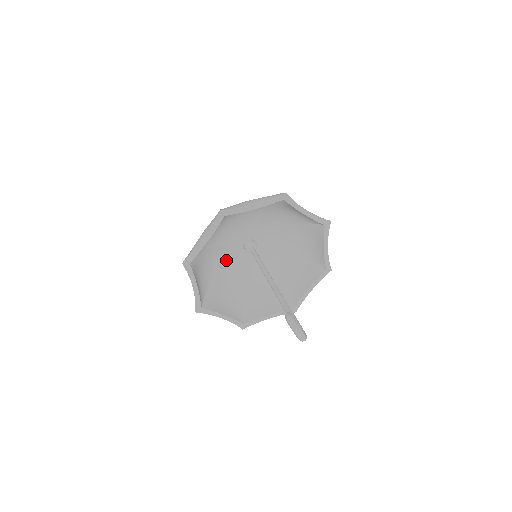
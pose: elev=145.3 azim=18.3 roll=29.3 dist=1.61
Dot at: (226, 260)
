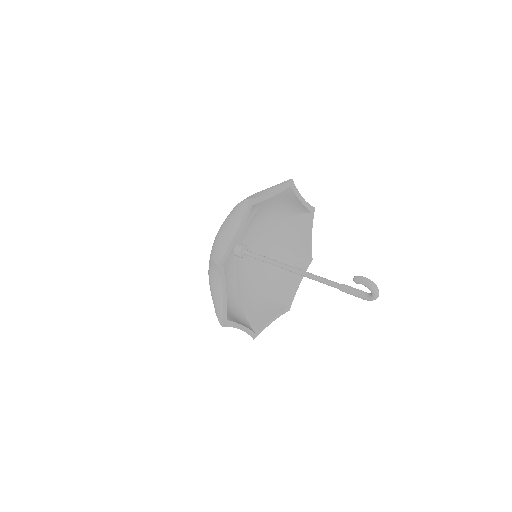
Dot at: occluded
